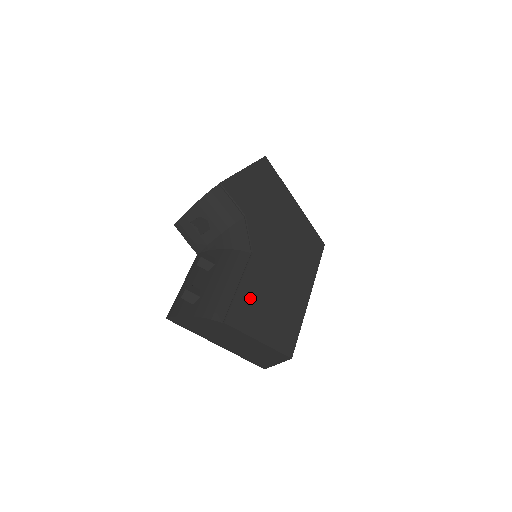
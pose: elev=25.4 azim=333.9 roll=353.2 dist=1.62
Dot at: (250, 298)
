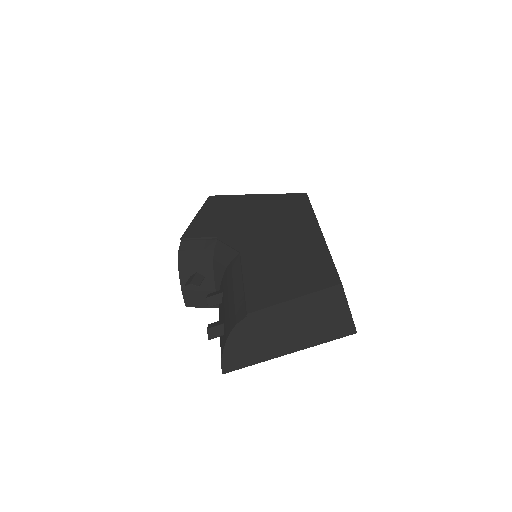
Dot at: (260, 279)
